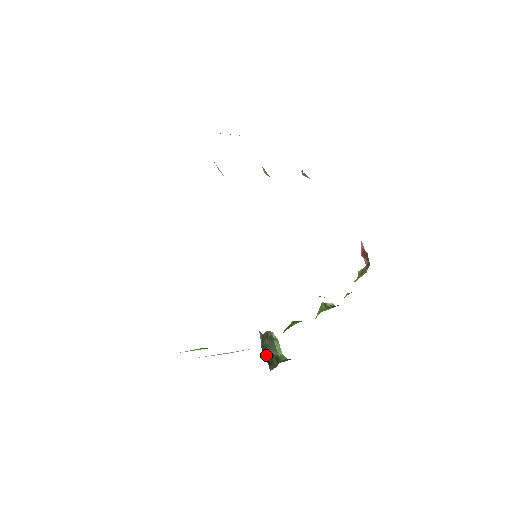
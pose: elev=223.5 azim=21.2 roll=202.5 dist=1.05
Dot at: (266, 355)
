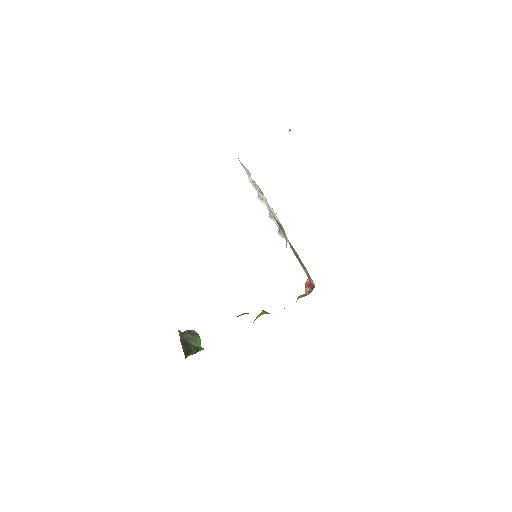
Dot at: (185, 345)
